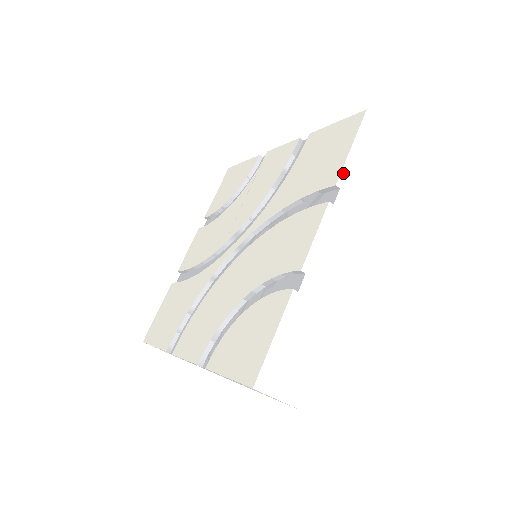
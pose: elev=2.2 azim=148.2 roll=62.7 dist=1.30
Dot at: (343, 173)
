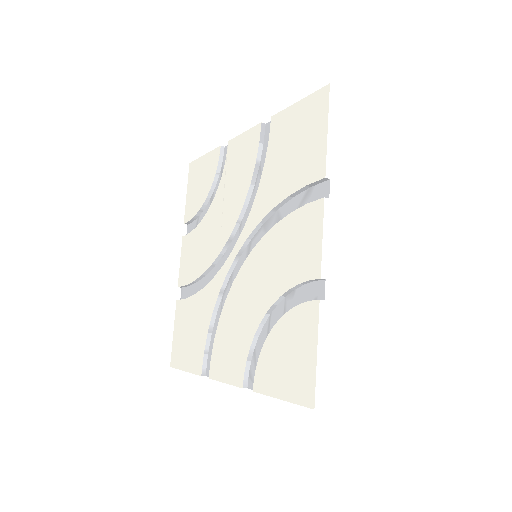
Dot at: (328, 162)
